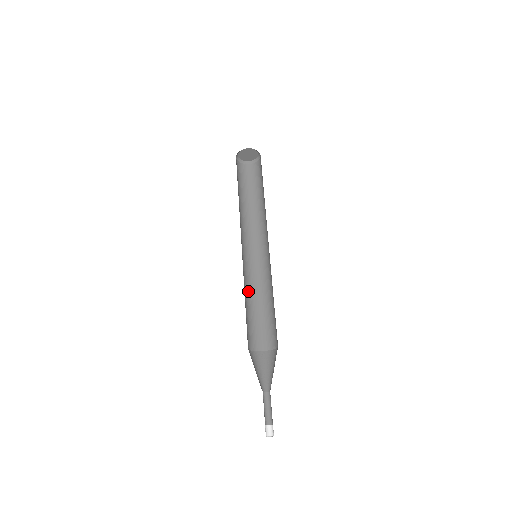
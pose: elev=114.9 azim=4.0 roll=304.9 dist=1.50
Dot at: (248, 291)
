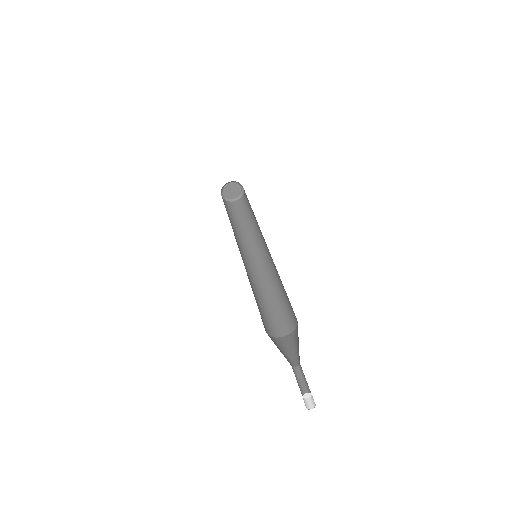
Dot at: (249, 281)
